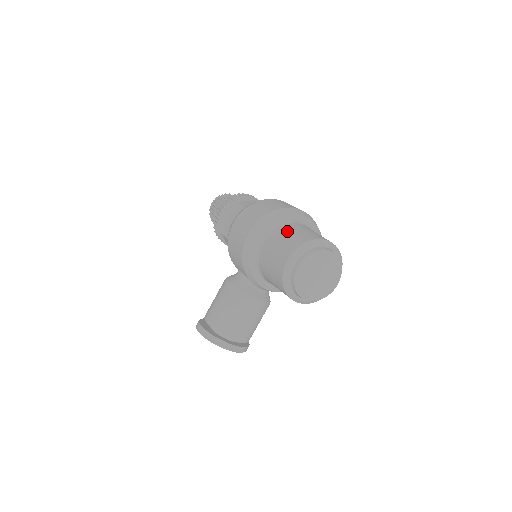
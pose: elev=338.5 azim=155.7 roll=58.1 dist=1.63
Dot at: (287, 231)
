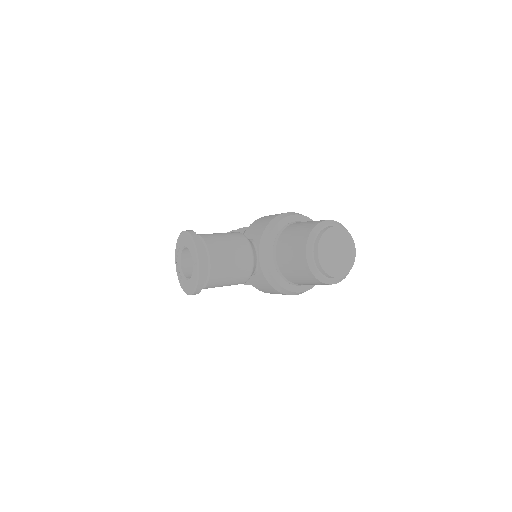
Dot at: occluded
